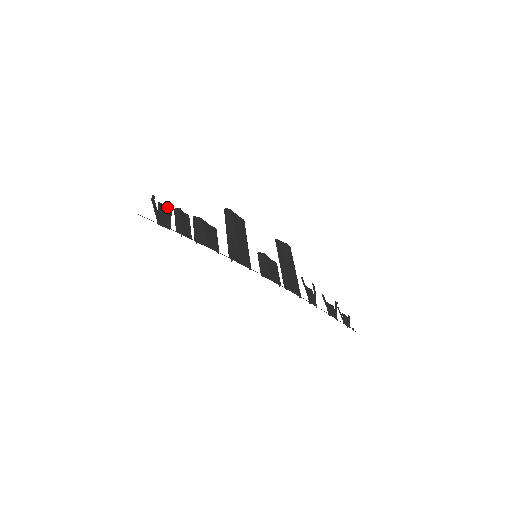
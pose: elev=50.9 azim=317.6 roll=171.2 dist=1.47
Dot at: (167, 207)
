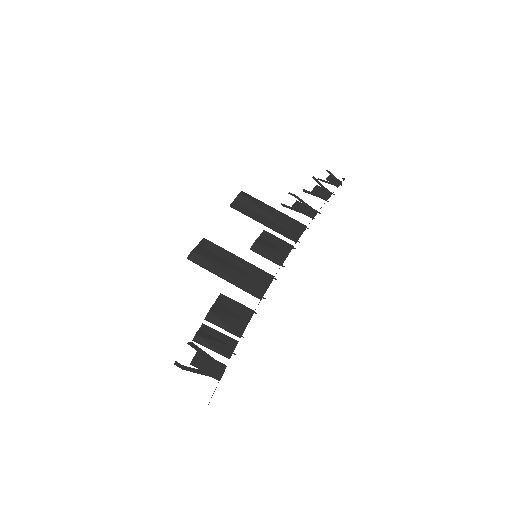
Dot at: (196, 355)
